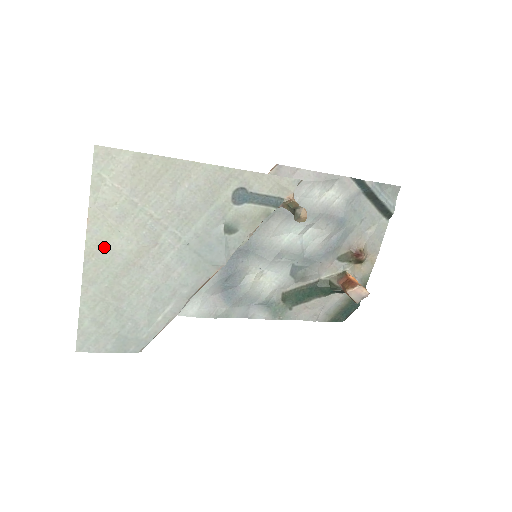
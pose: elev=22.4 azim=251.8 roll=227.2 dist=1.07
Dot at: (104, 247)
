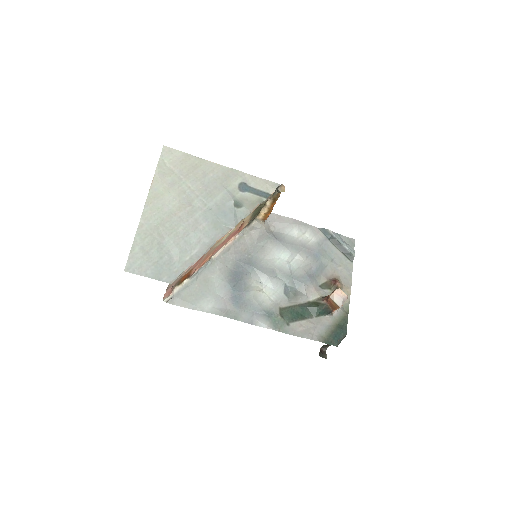
Dot at: (159, 199)
